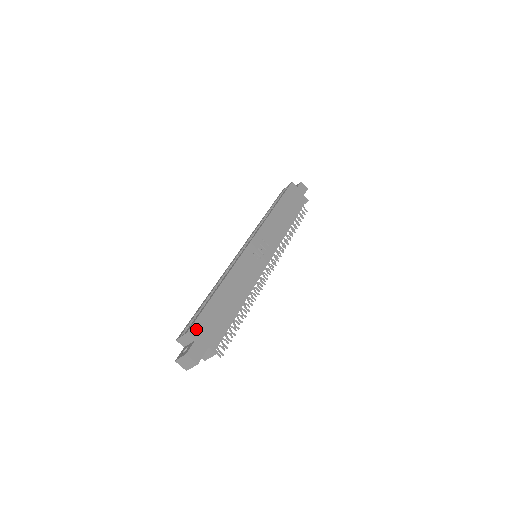
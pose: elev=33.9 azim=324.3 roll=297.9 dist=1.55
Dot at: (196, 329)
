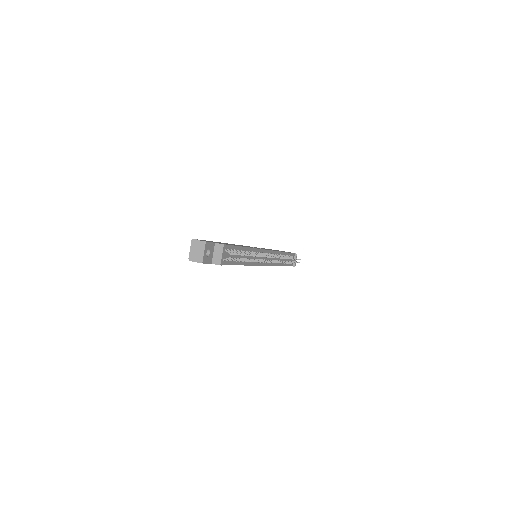
Dot at: occluded
